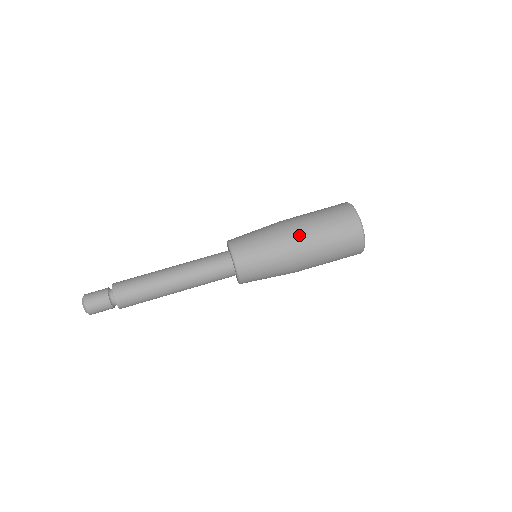
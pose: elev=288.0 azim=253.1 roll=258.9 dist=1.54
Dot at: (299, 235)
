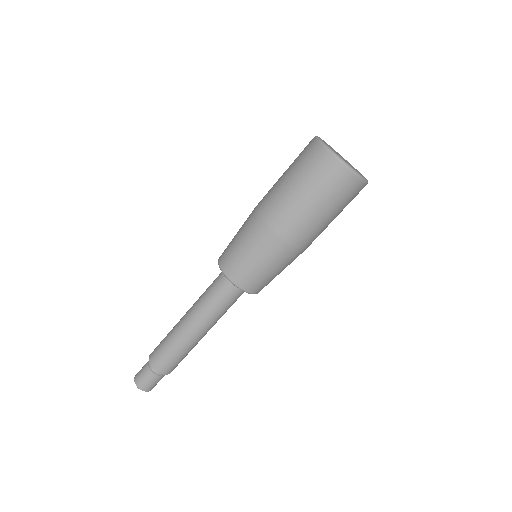
Dot at: (297, 234)
